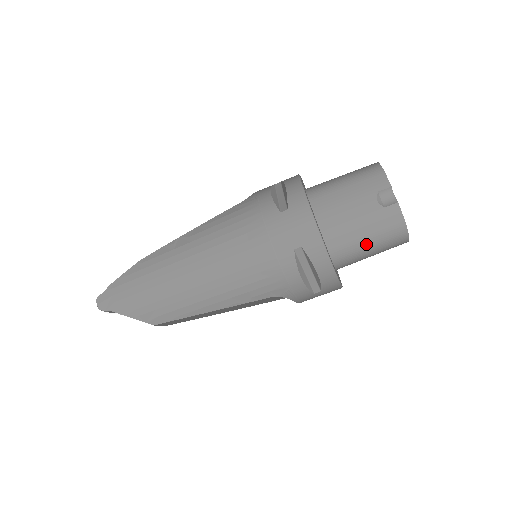
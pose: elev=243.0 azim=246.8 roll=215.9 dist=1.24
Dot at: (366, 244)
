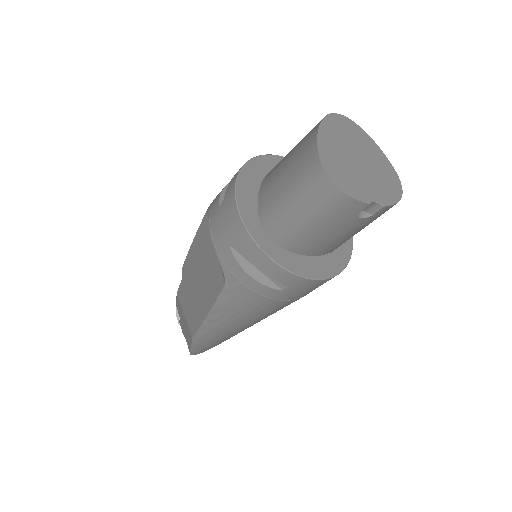
Dot at: occluded
